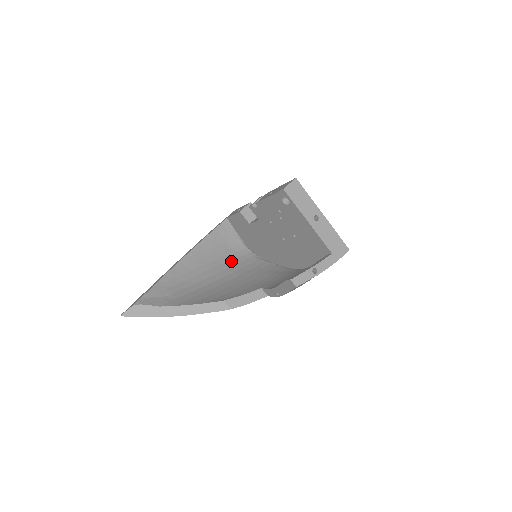
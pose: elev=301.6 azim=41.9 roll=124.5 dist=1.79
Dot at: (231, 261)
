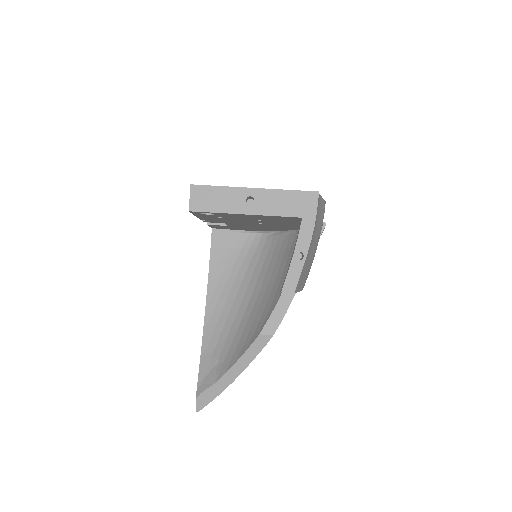
Dot at: (250, 265)
